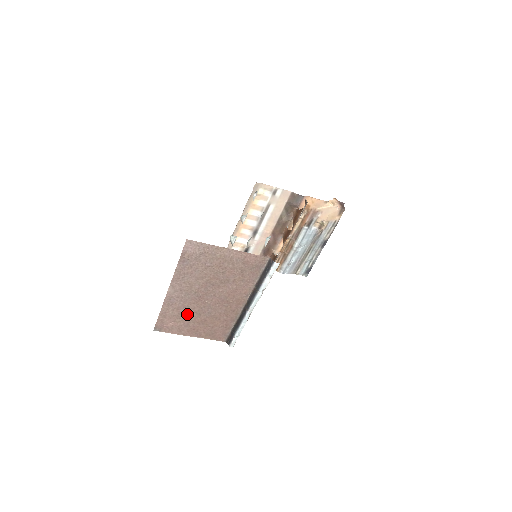
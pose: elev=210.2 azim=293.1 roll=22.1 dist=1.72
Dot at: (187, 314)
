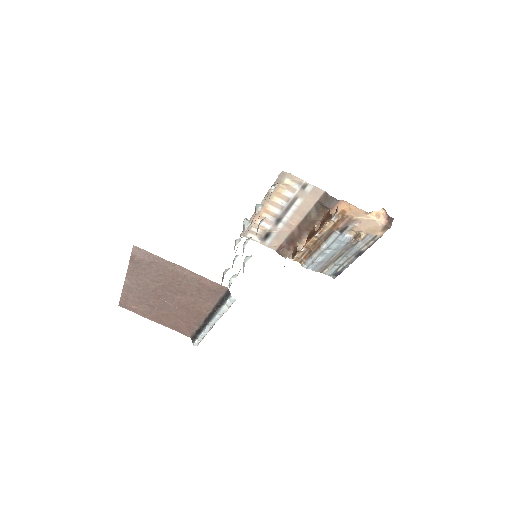
Dot at: (149, 304)
